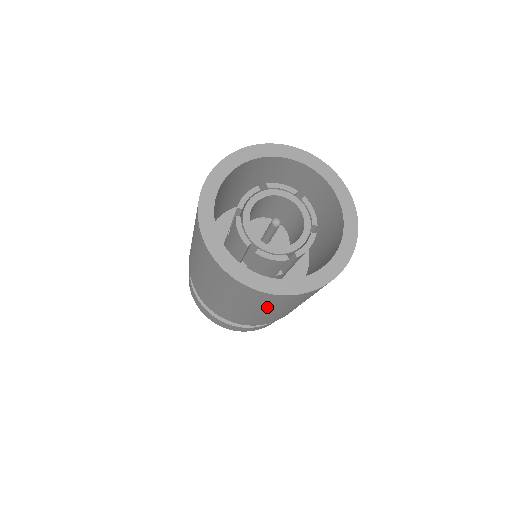
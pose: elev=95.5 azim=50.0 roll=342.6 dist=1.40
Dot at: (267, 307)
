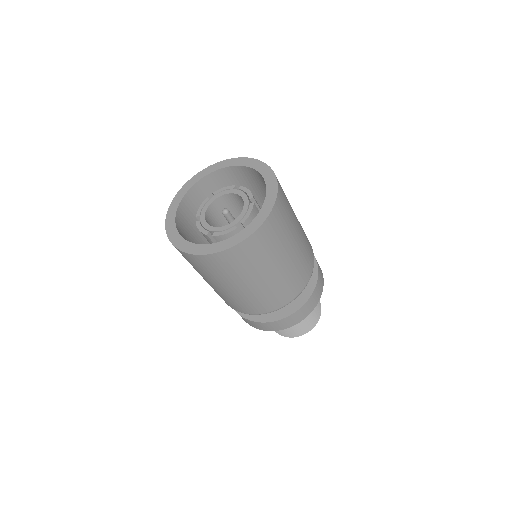
Dot at: (194, 268)
